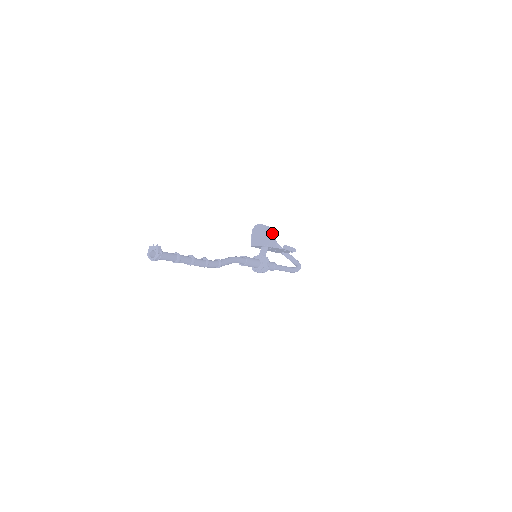
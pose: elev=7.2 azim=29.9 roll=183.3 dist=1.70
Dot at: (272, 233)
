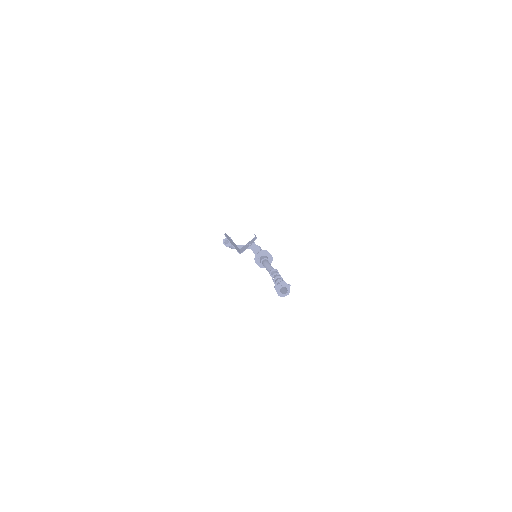
Dot at: occluded
